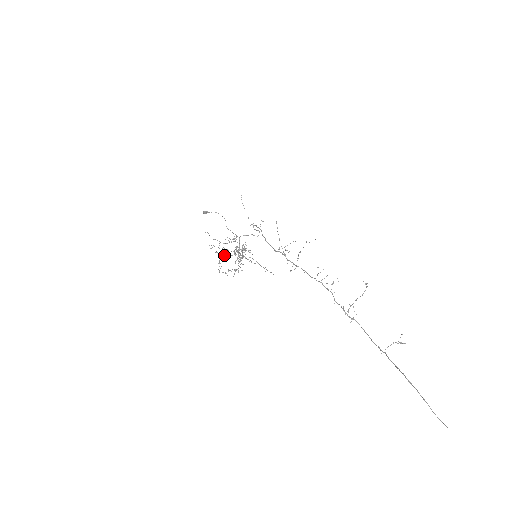
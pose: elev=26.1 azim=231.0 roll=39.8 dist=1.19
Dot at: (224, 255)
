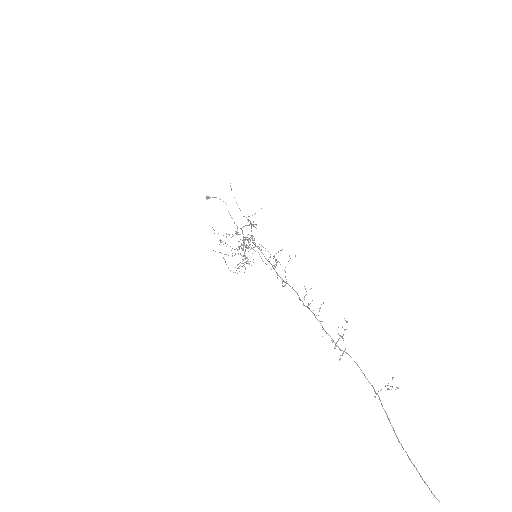
Dot at: (228, 255)
